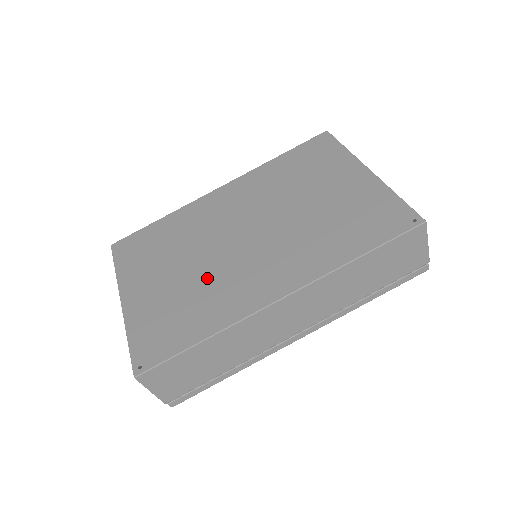
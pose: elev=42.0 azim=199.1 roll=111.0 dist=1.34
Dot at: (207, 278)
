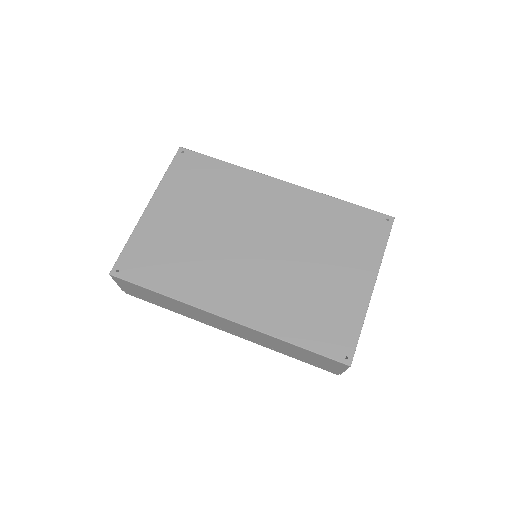
Dot at: (205, 251)
